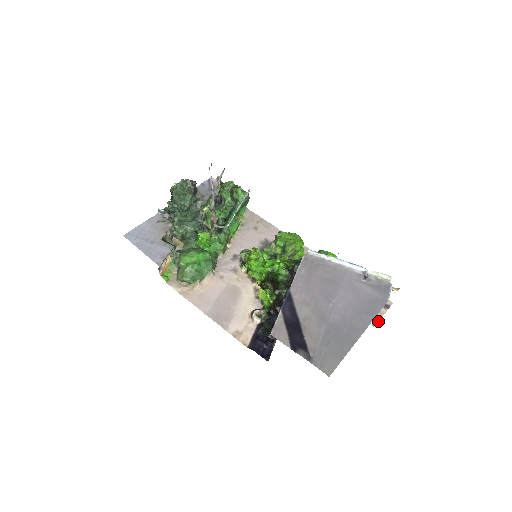
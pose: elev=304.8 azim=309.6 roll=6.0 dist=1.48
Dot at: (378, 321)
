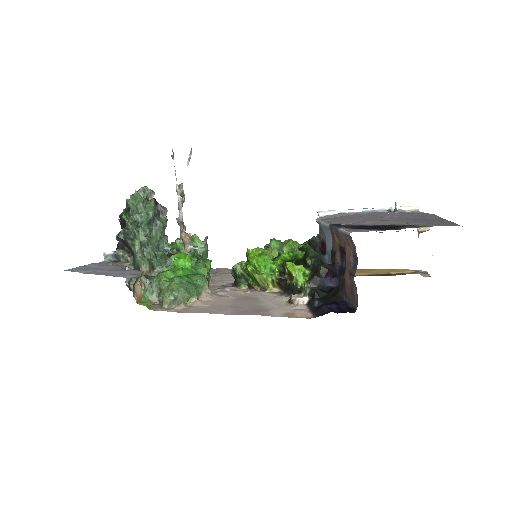
Dot at: occluded
